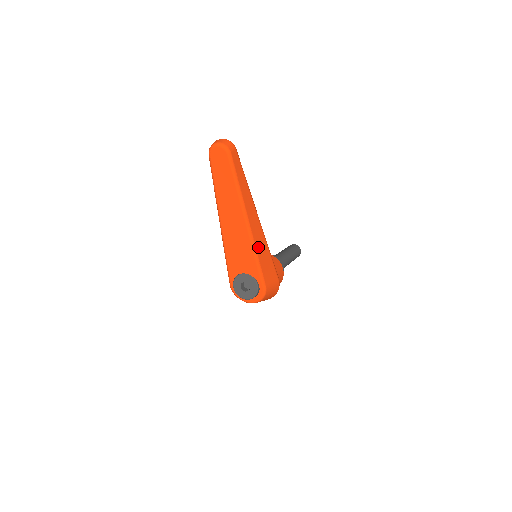
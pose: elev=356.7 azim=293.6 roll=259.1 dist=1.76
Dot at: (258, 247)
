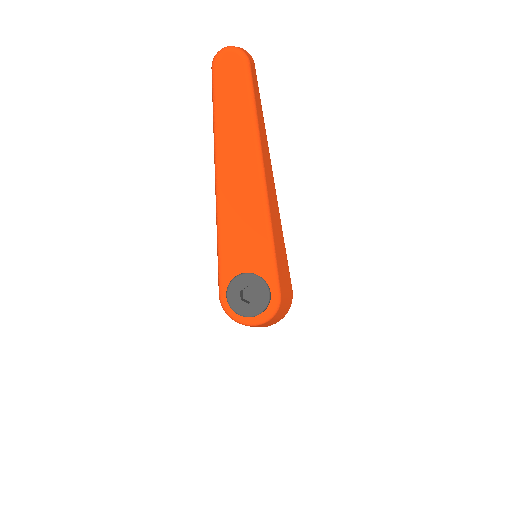
Dot at: (274, 228)
